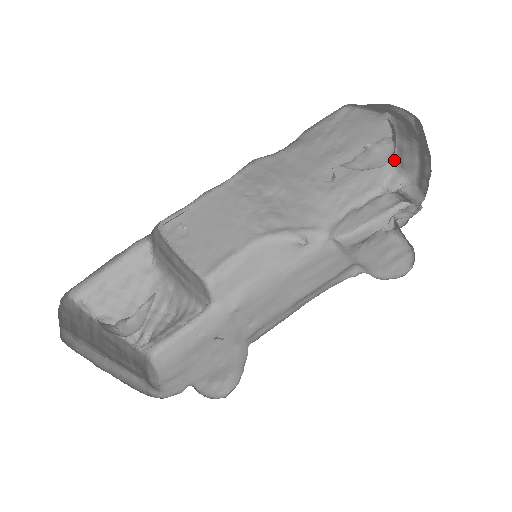
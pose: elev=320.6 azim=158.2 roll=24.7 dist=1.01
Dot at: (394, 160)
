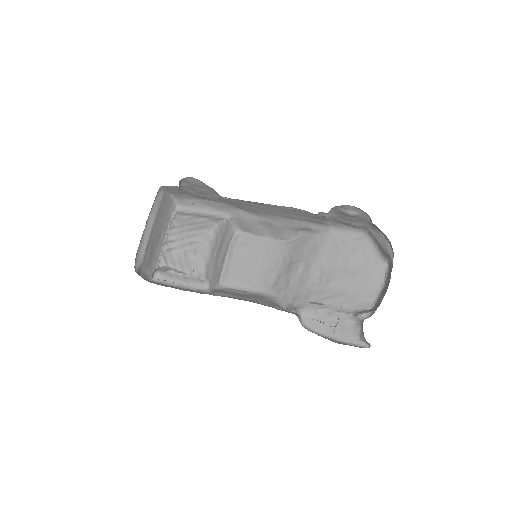
Dot at: (375, 303)
